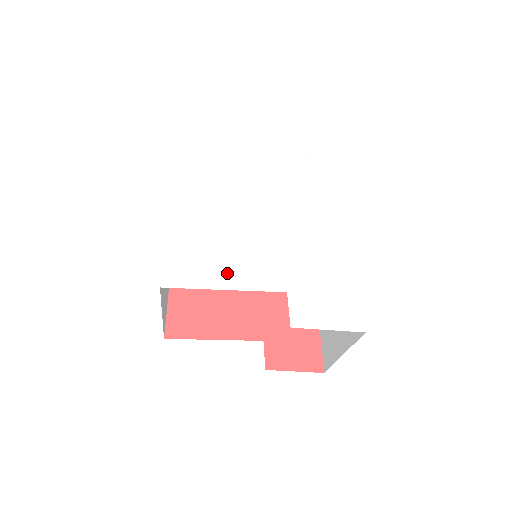
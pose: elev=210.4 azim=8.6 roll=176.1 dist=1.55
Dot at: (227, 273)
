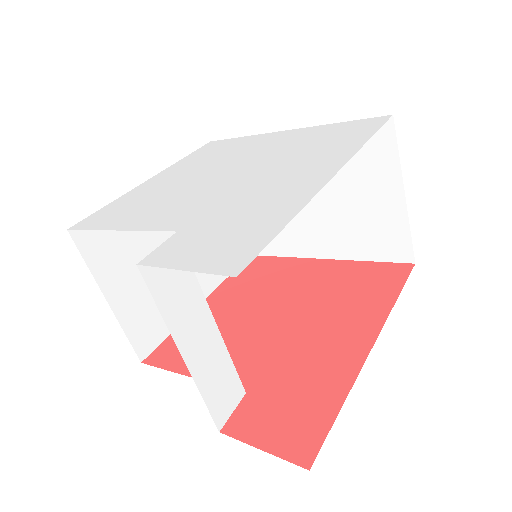
Dot at: (136, 217)
